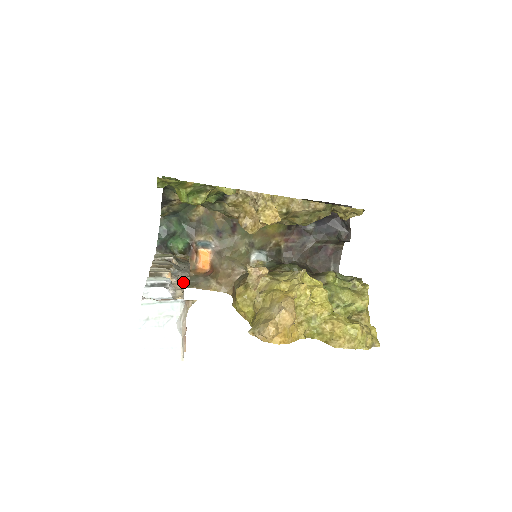
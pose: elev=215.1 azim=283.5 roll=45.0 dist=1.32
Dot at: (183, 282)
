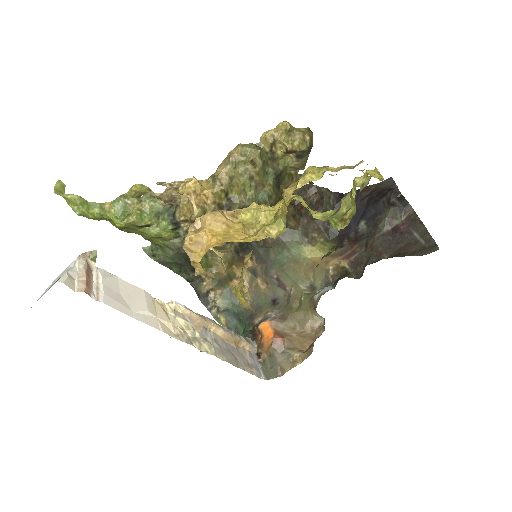
Dot at: (166, 304)
